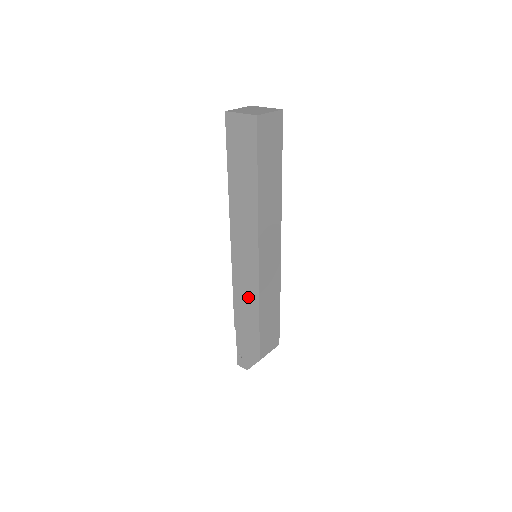
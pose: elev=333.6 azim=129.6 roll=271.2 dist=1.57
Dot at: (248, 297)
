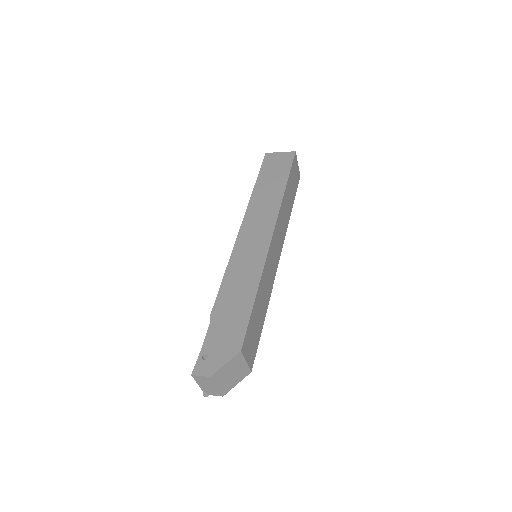
Dot at: (246, 275)
